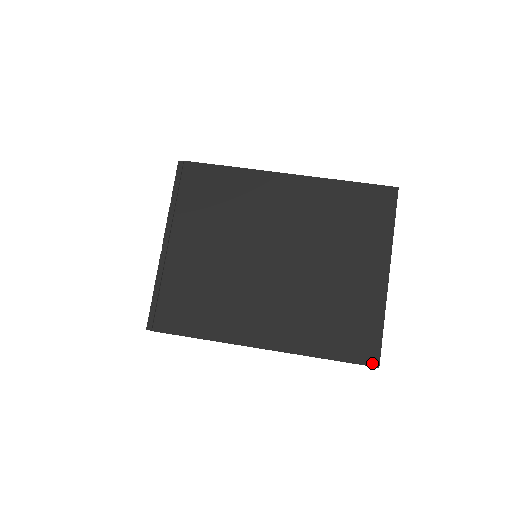
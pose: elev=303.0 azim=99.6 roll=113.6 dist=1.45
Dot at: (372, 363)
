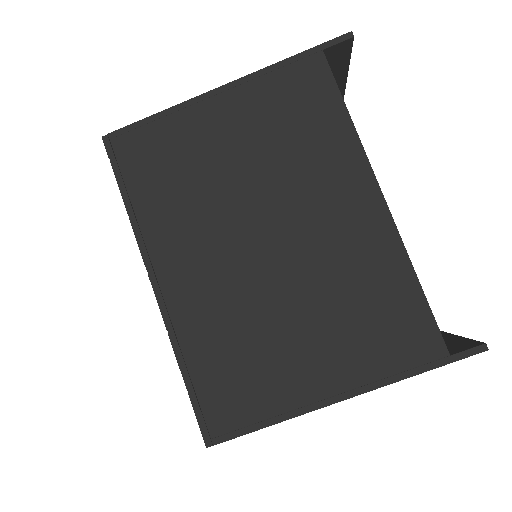
Dot at: occluded
